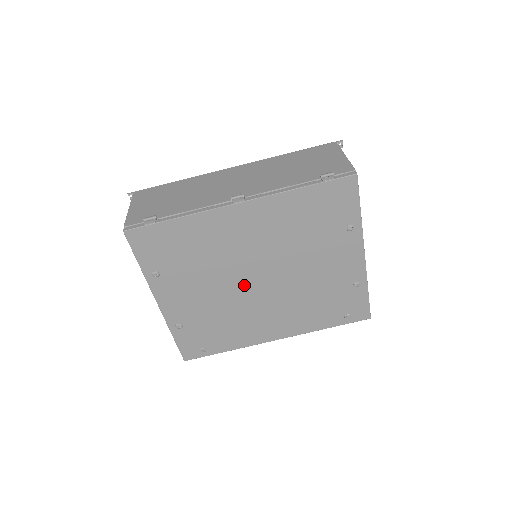
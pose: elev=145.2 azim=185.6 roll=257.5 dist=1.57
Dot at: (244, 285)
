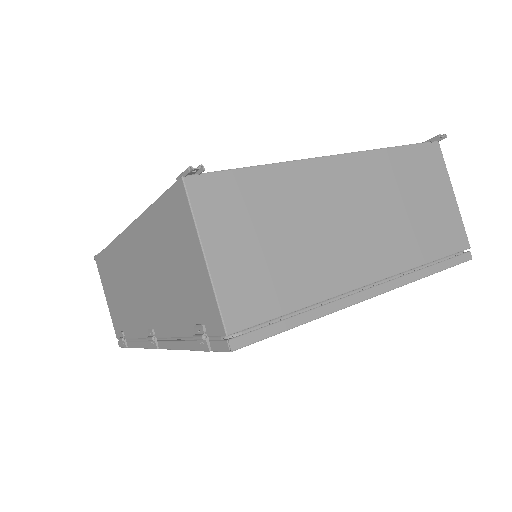
Dot at: occluded
